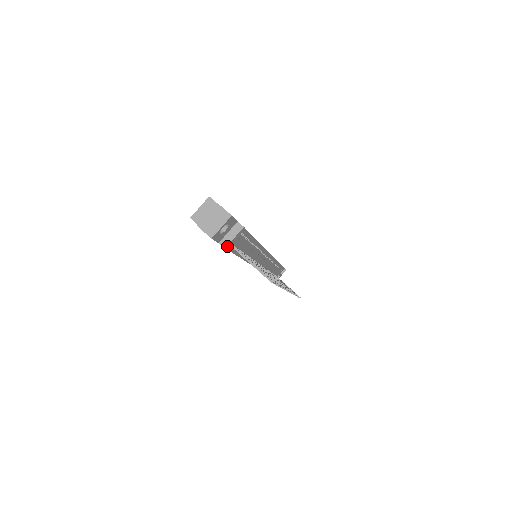
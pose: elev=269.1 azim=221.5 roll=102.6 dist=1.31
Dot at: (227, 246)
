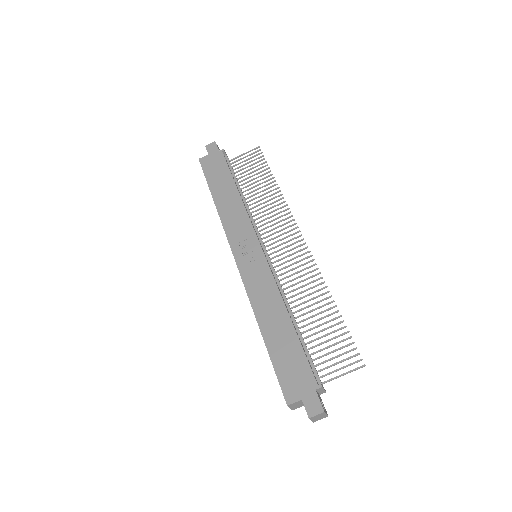
Dot at: (325, 390)
